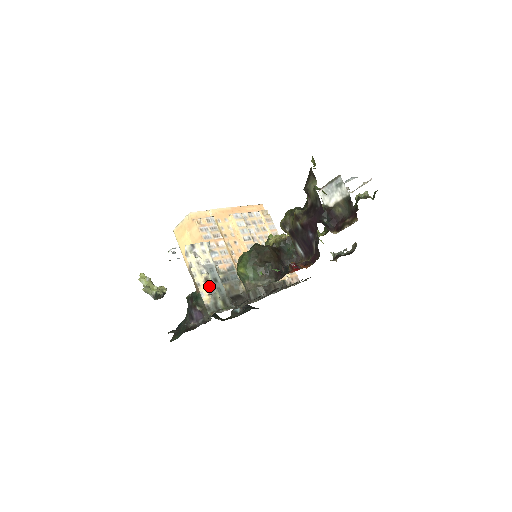
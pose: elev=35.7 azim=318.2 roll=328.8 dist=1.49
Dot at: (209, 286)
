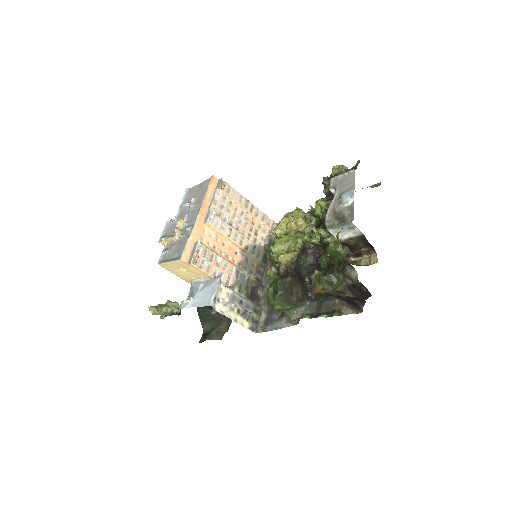
Dot at: (242, 313)
